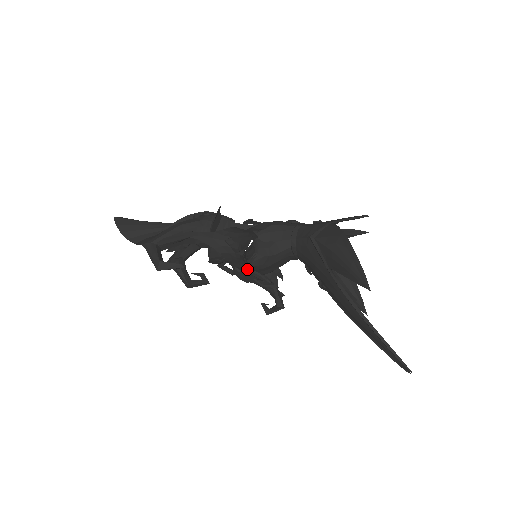
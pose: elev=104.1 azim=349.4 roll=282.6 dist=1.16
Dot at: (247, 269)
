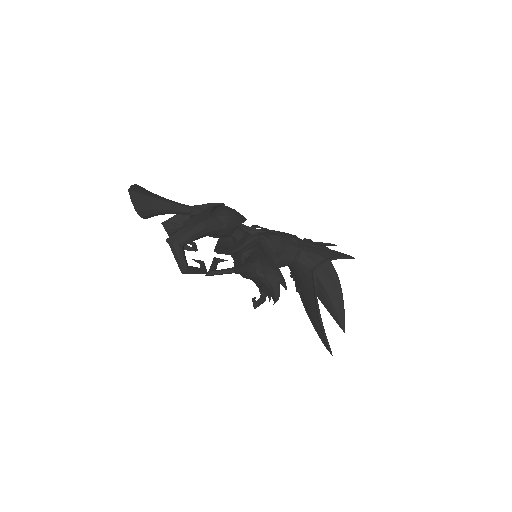
Dot at: occluded
